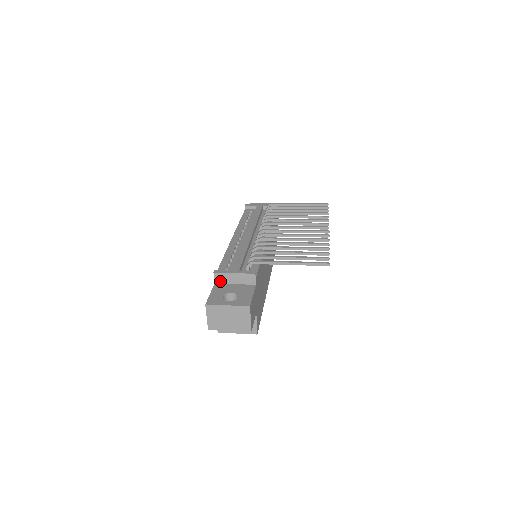
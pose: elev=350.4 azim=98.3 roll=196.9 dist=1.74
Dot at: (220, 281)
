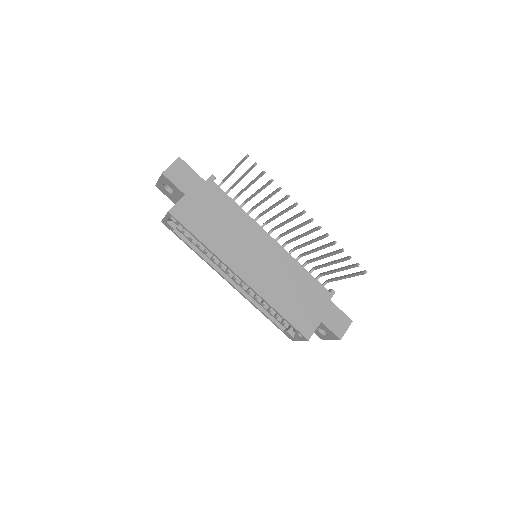
Dot at: occluded
